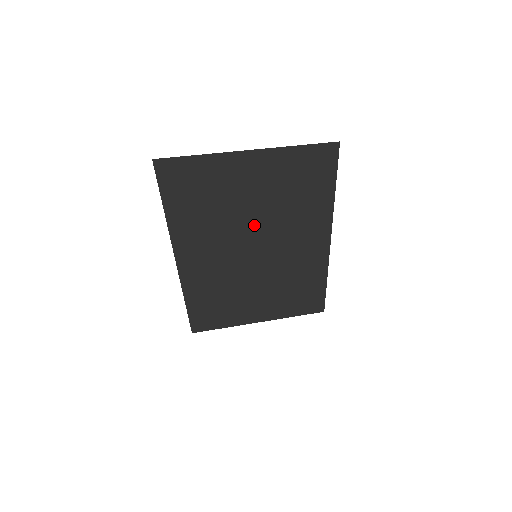
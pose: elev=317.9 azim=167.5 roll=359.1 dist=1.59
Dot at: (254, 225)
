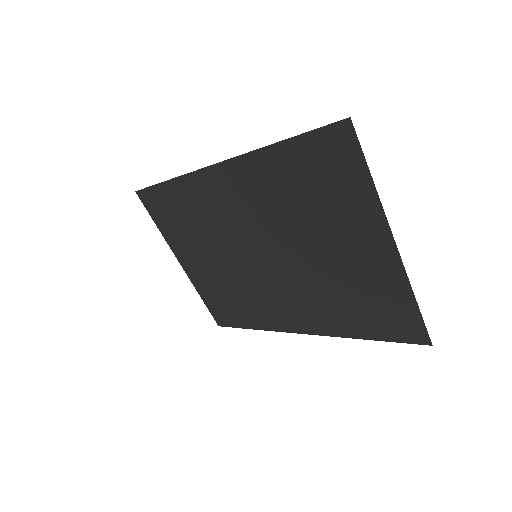
Dot at: (294, 254)
